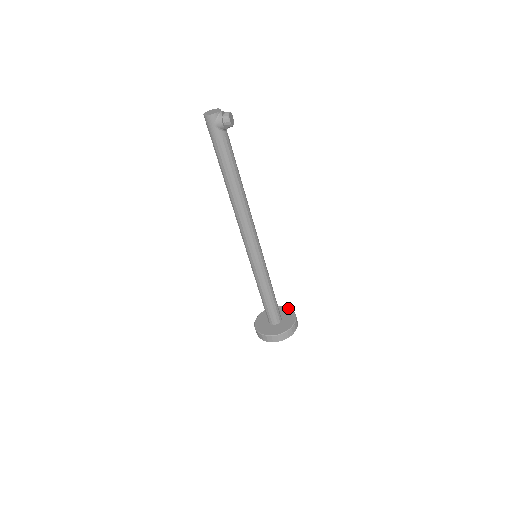
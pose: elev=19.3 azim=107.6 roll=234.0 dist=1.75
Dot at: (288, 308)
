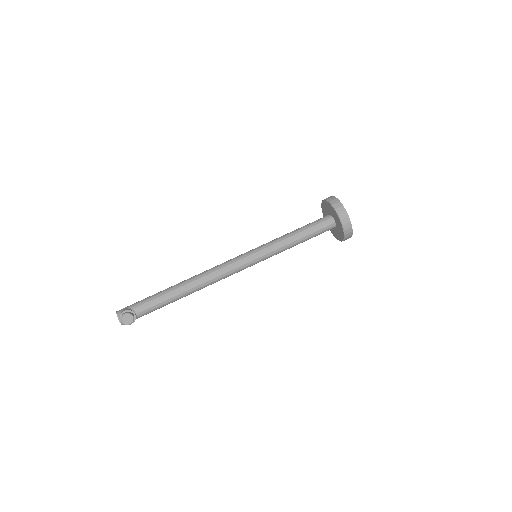
Dot at: (331, 206)
